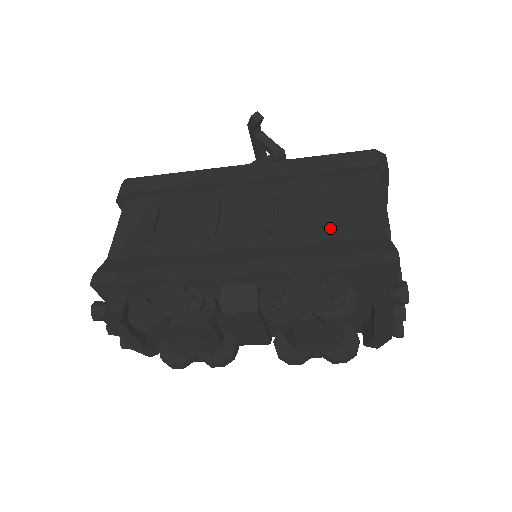
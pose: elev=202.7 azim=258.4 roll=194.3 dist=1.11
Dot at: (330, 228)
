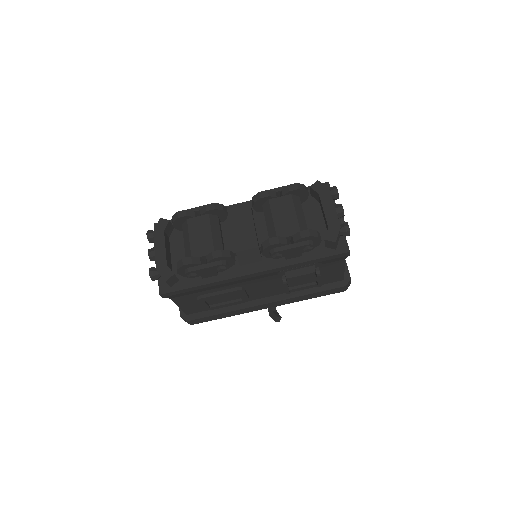
Dot at: occluded
